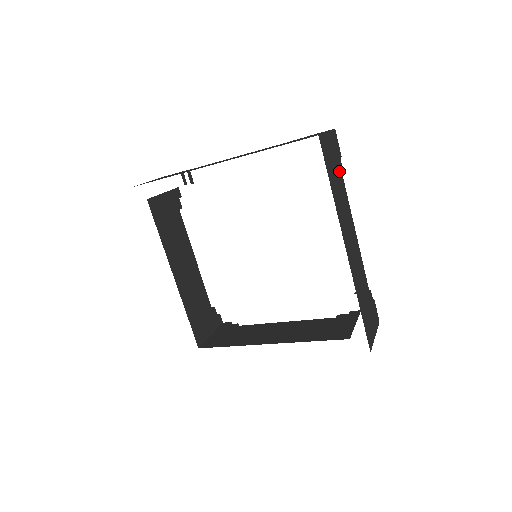
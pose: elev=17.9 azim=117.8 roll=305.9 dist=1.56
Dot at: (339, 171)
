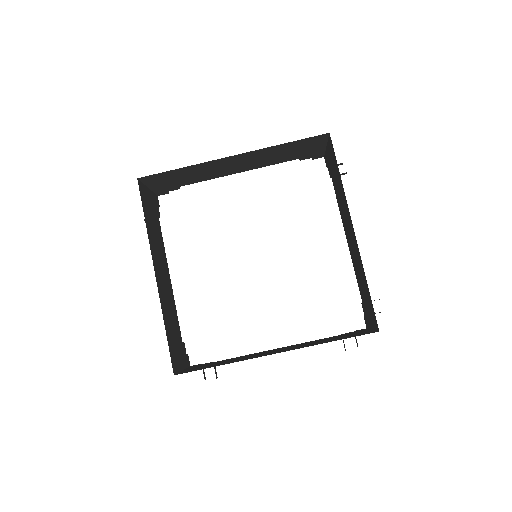
Dot at: occluded
